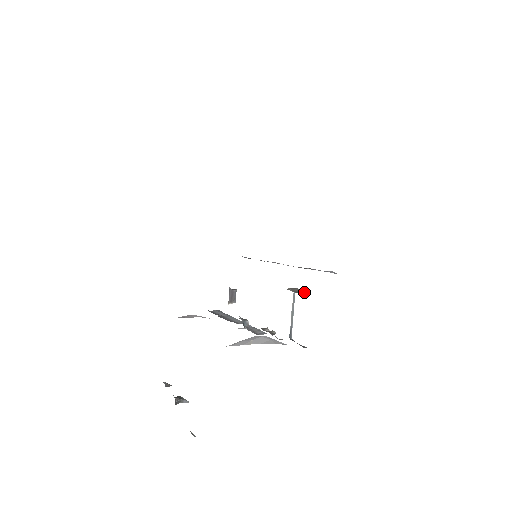
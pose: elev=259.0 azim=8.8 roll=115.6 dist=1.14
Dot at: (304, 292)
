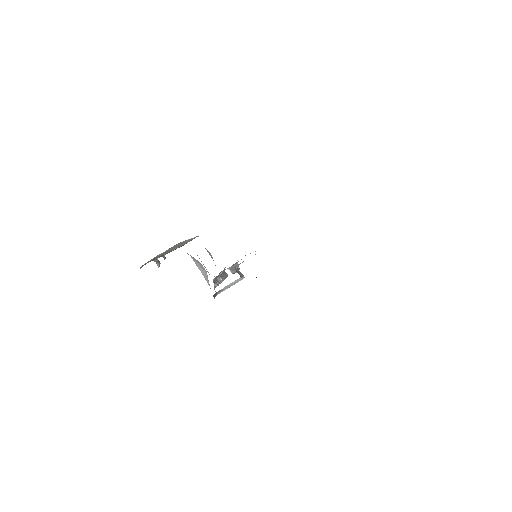
Dot at: (238, 273)
